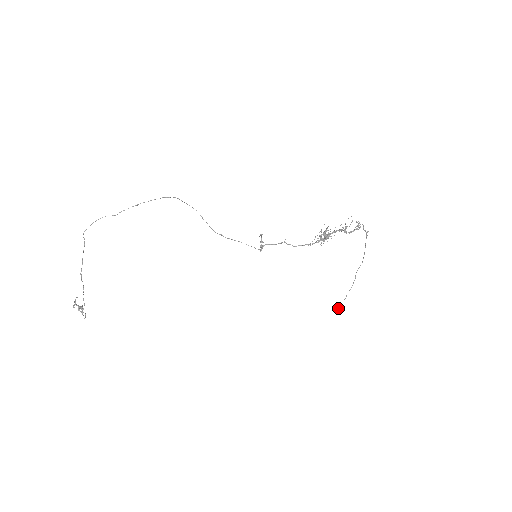
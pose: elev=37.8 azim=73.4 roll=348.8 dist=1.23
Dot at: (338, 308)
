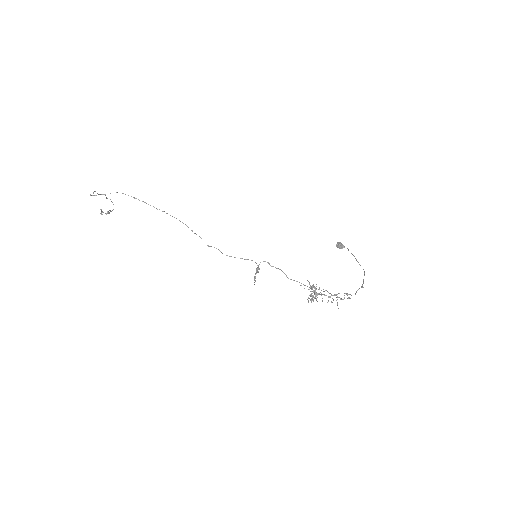
Dot at: (340, 248)
